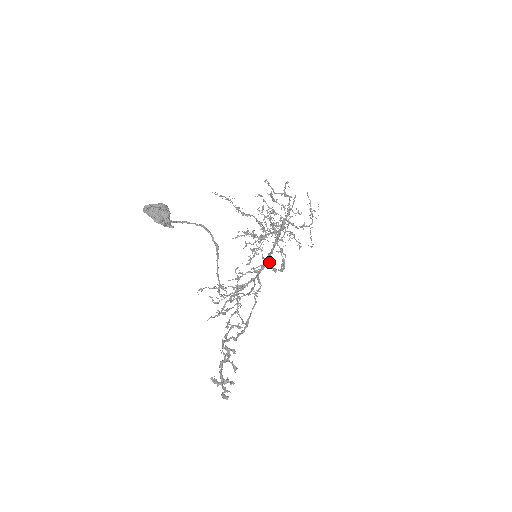
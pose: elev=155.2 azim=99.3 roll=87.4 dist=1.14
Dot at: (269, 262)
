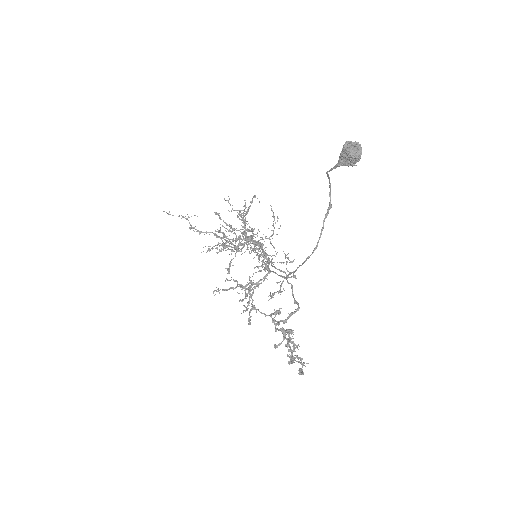
Dot at: (272, 259)
